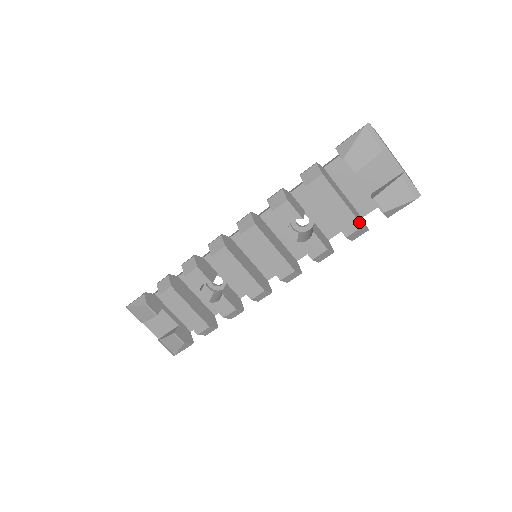
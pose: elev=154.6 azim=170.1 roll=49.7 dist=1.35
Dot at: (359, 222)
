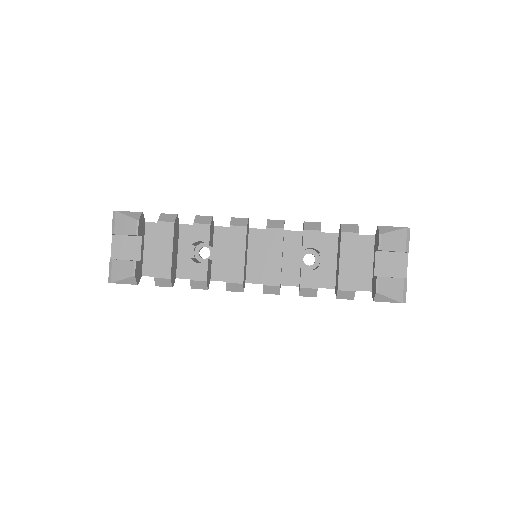
Dot at: (355, 286)
